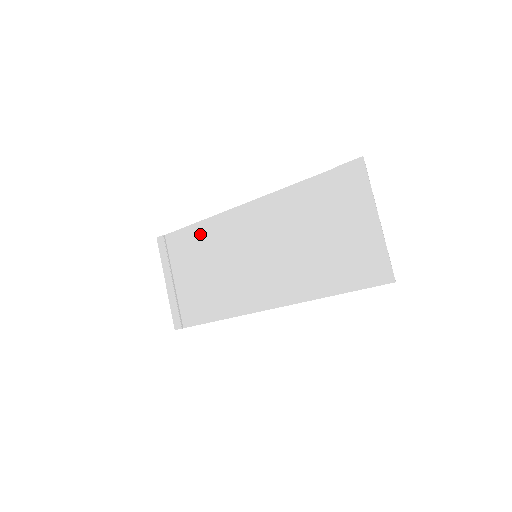
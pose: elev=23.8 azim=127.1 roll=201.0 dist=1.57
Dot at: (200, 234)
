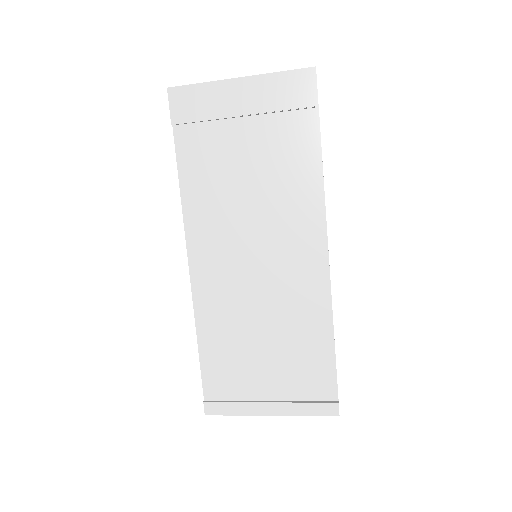
Dot at: (213, 339)
